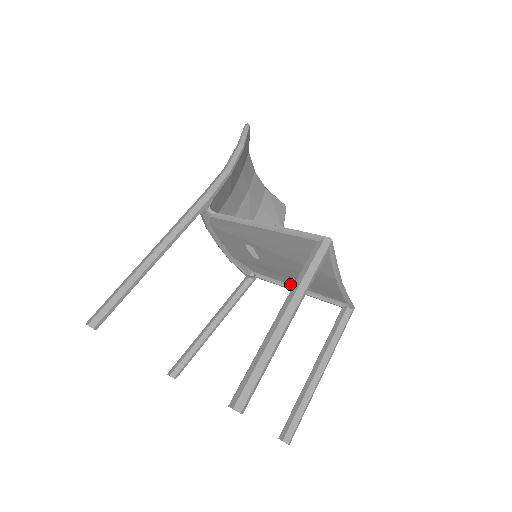
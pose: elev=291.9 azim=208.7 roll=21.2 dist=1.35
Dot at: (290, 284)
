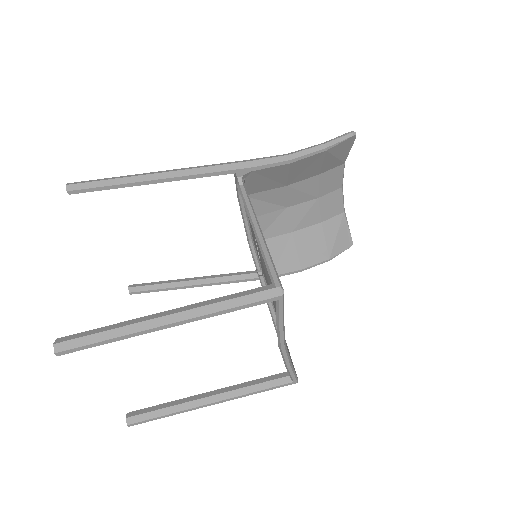
Dot at: occluded
